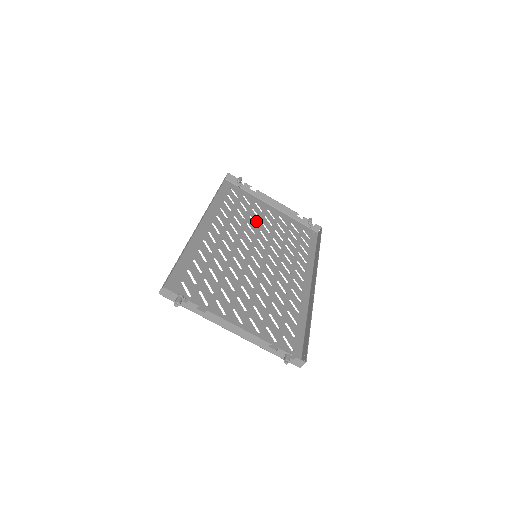
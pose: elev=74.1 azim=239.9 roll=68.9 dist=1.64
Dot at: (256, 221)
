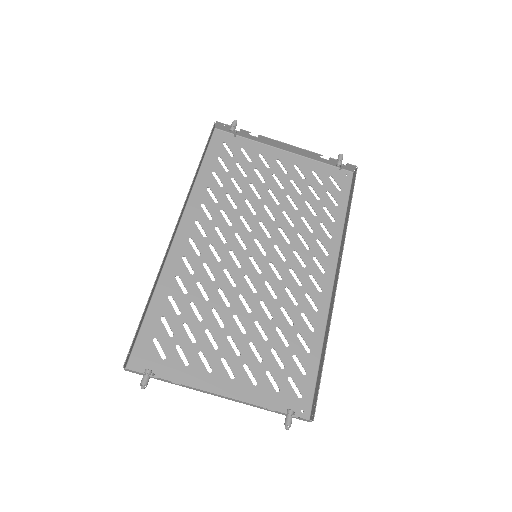
Dot at: (259, 190)
